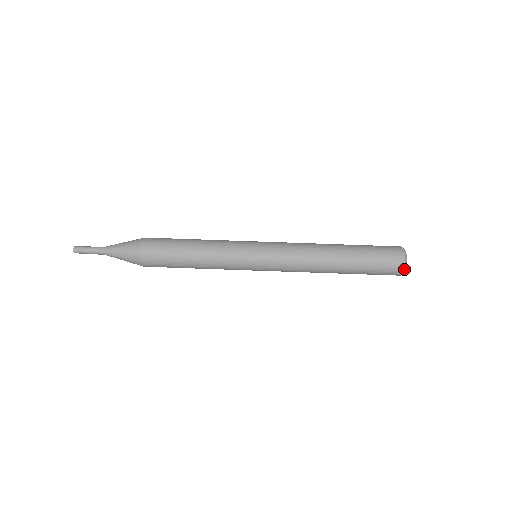
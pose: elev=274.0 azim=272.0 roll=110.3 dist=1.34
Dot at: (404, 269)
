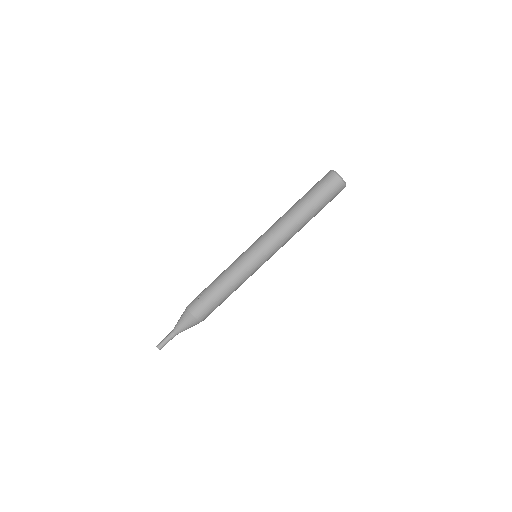
Dot at: occluded
